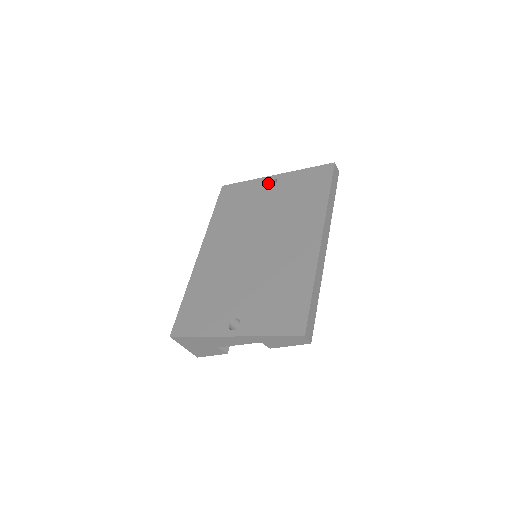
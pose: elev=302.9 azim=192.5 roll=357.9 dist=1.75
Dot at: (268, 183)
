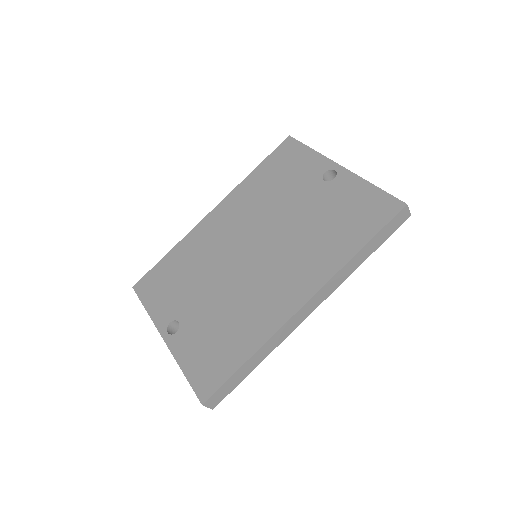
Dot at: (326, 171)
